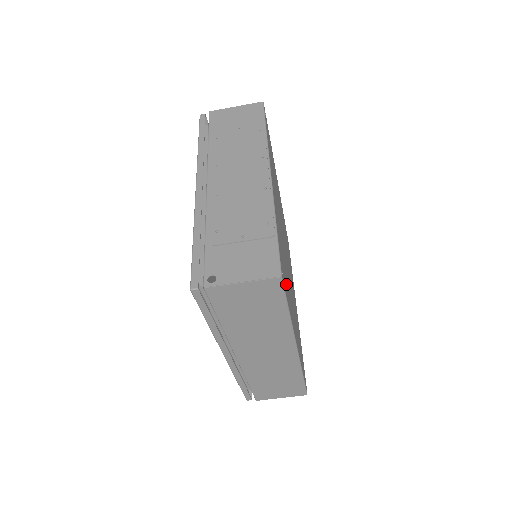
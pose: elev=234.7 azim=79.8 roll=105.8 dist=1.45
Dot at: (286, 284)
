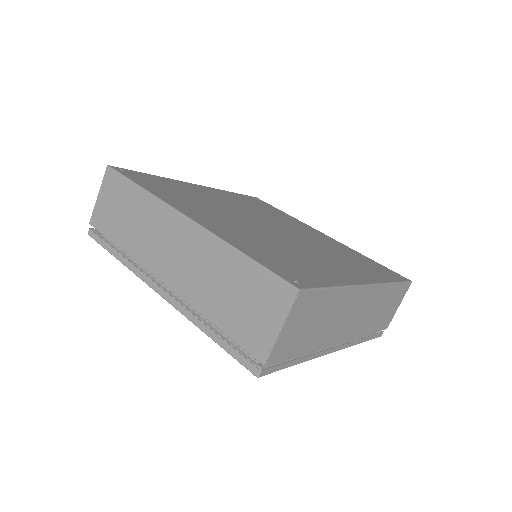
Dot at: (160, 188)
